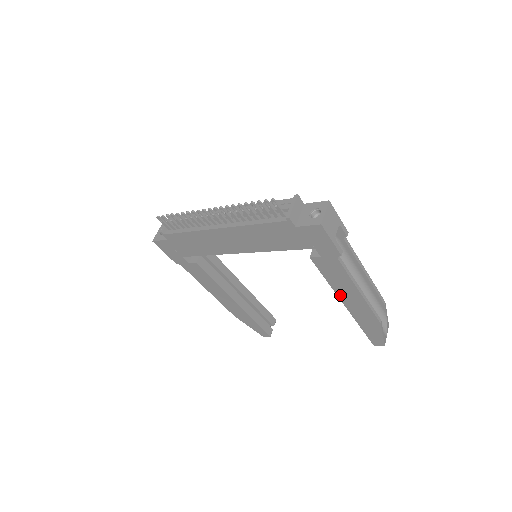
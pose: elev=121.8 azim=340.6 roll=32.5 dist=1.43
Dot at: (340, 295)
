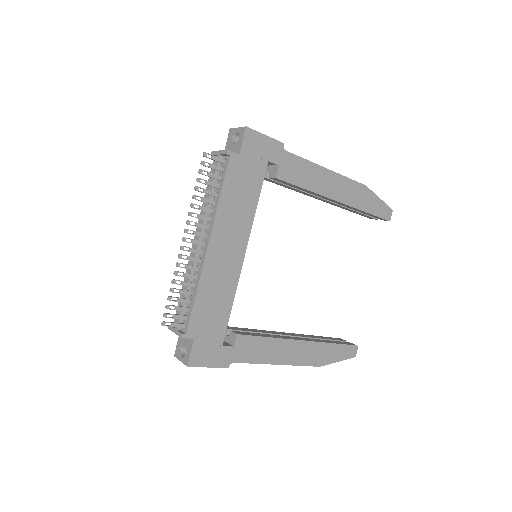
Dot at: (325, 193)
